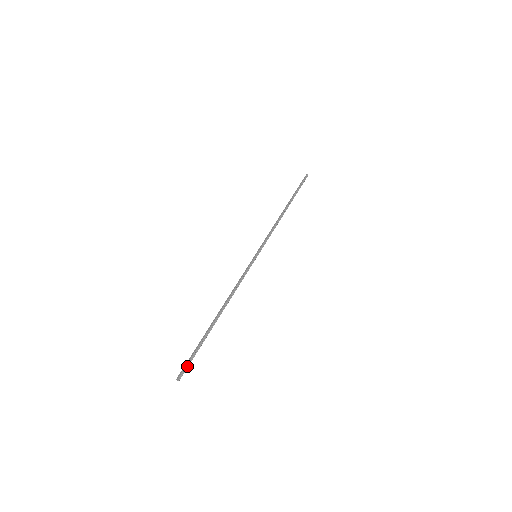
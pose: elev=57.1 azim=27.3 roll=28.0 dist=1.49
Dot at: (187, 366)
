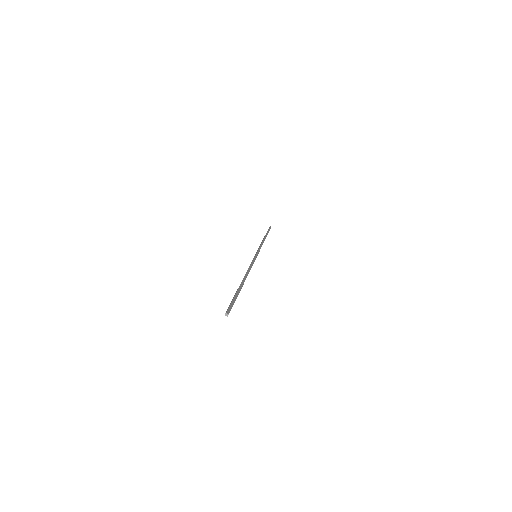
Dot at: (231, 306)
